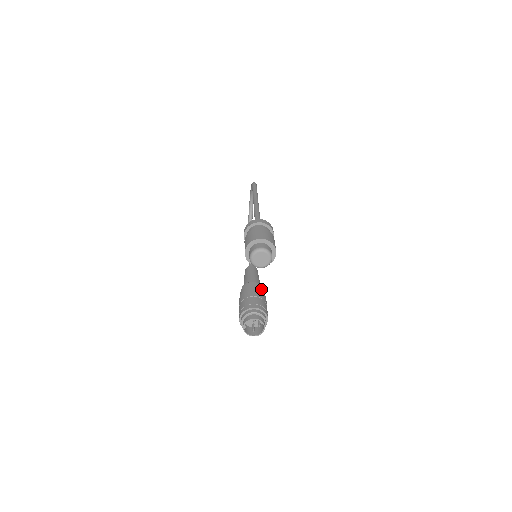
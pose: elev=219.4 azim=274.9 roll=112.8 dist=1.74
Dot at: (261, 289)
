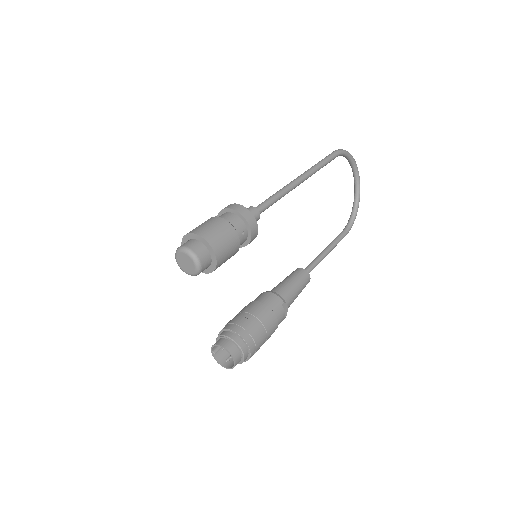
Dot at: (273, 303)
